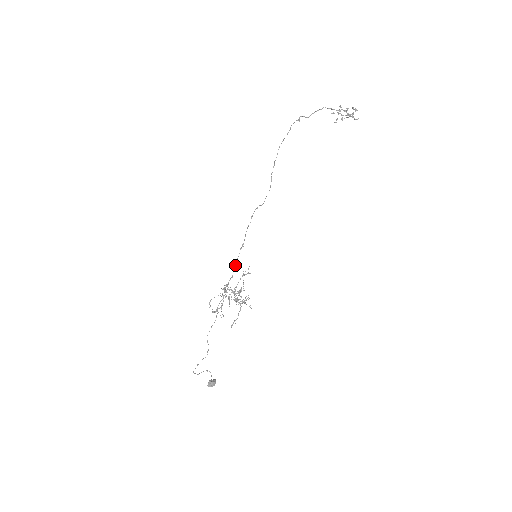
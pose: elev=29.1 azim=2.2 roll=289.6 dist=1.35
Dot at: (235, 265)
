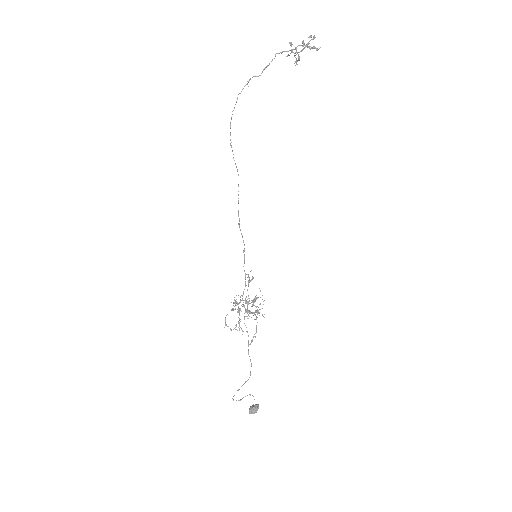
Dot at: (244, 271)
